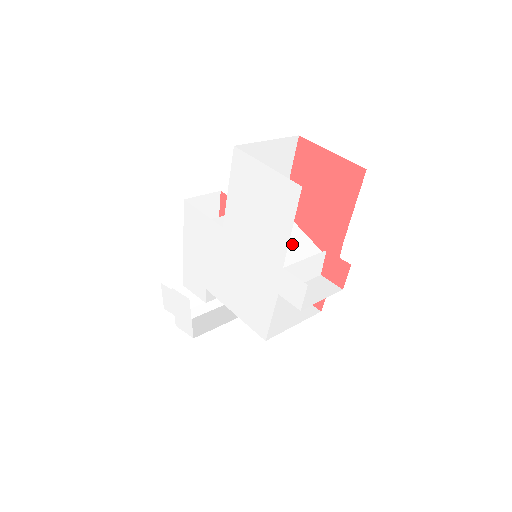
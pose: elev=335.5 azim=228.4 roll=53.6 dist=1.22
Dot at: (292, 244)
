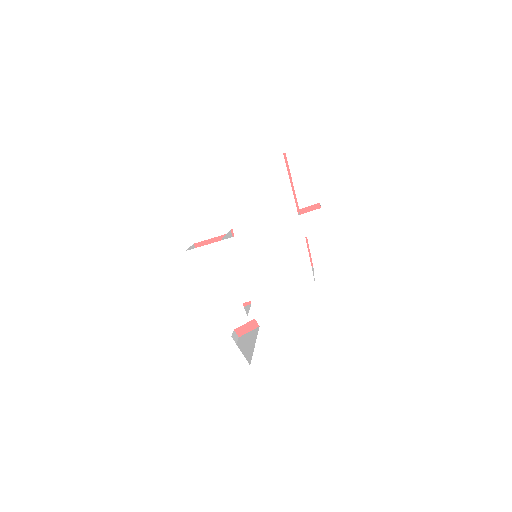
Dot at: occluded
